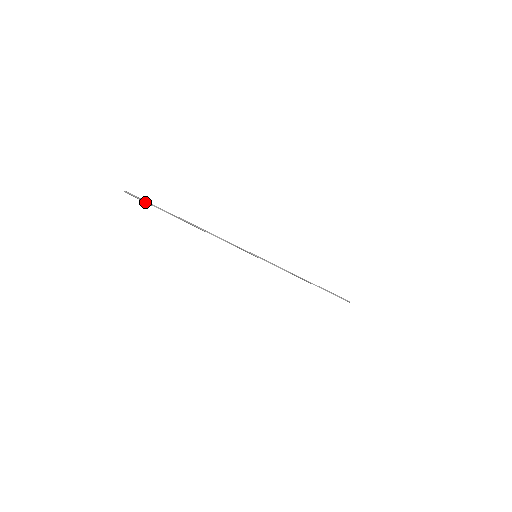
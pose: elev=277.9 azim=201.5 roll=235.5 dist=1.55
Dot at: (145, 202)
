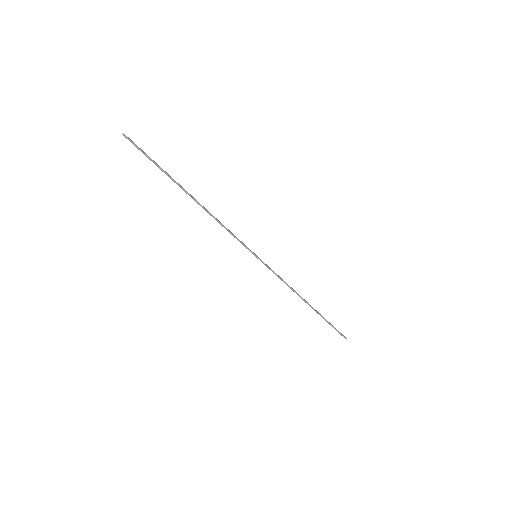
Dot at: (144, 154)
